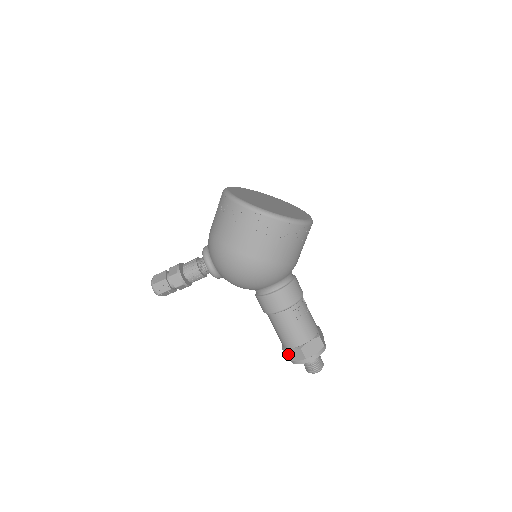
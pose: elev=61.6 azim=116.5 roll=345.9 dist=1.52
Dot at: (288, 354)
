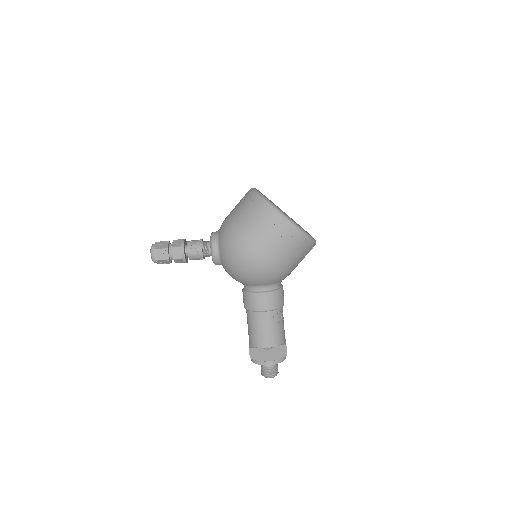
Dot at: (253, 353)
